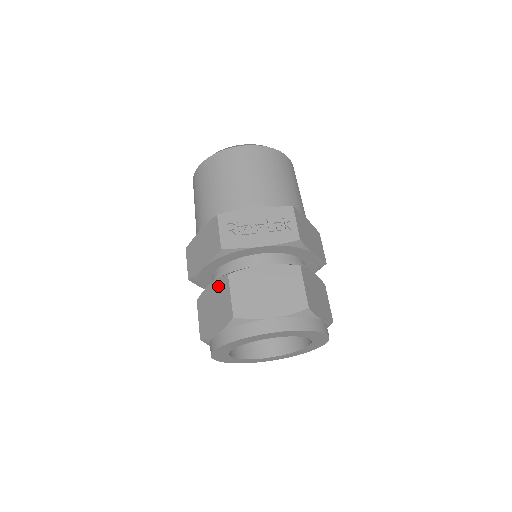
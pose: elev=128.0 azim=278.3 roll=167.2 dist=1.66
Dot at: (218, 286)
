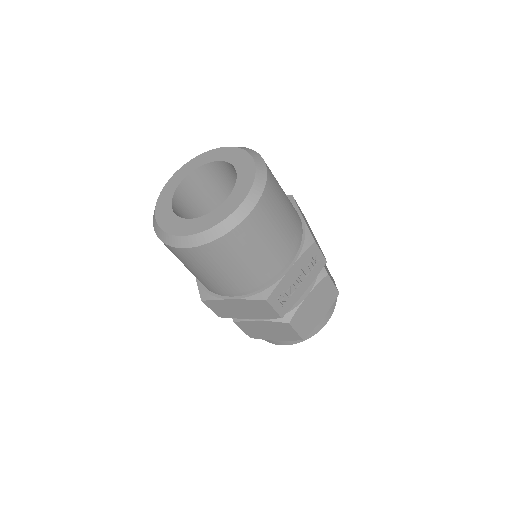
Dot at: (273, 325)
